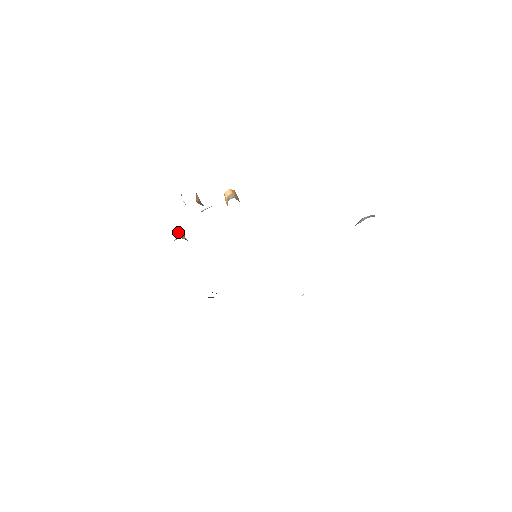
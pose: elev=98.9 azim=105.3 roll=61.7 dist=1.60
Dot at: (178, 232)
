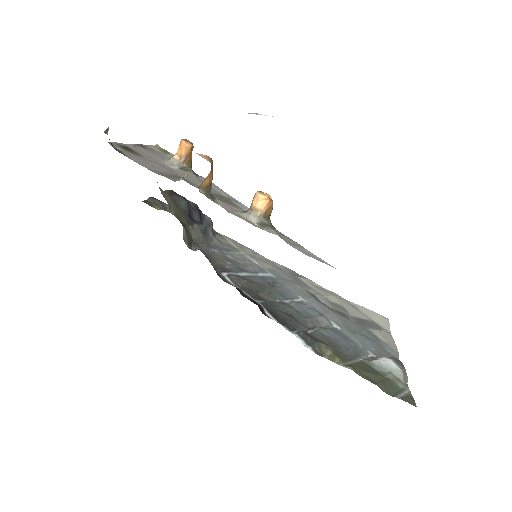
Dot at: (182, 151)
